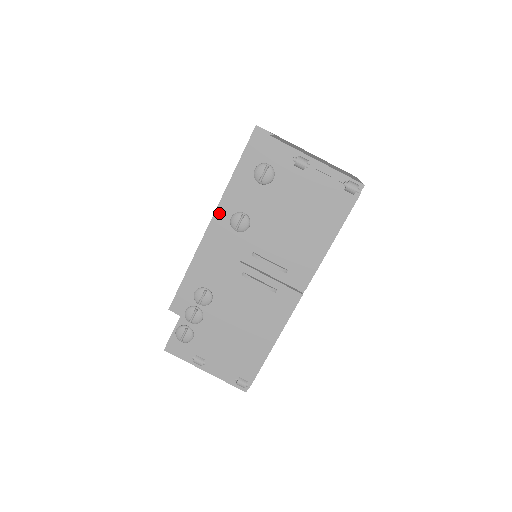
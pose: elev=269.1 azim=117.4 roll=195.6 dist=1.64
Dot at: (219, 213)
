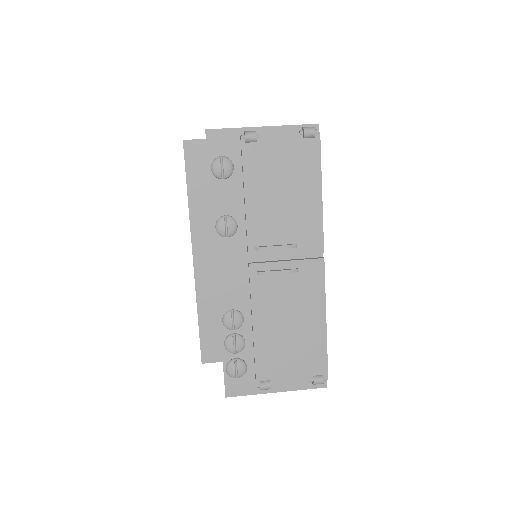
Dot at: (196, 241)
